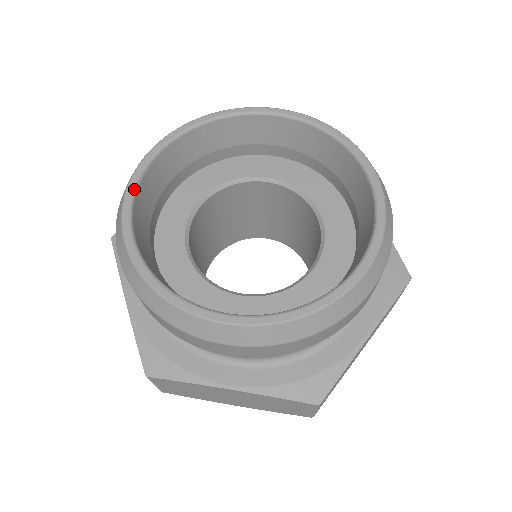
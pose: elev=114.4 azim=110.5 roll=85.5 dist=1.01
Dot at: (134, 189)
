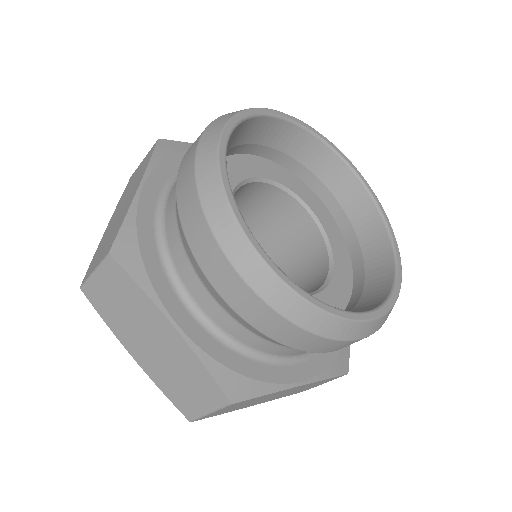
Dot at: (233, 196)
